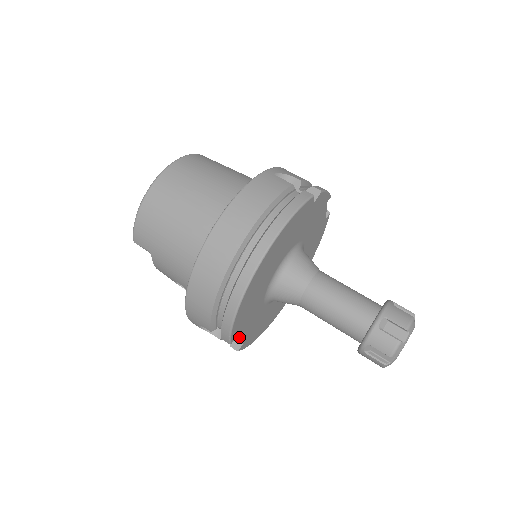
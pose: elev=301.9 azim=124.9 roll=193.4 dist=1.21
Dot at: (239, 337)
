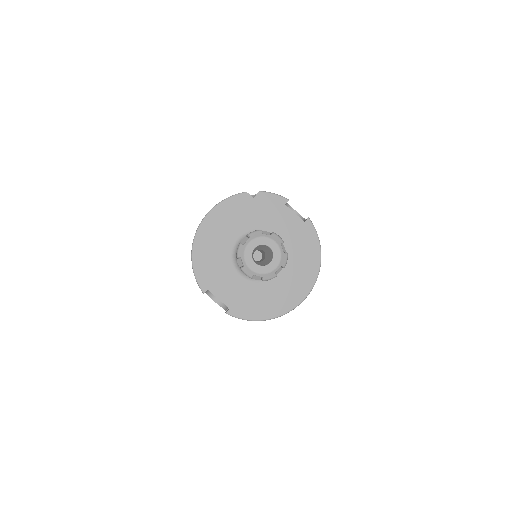
Dot at: (215, 294)
